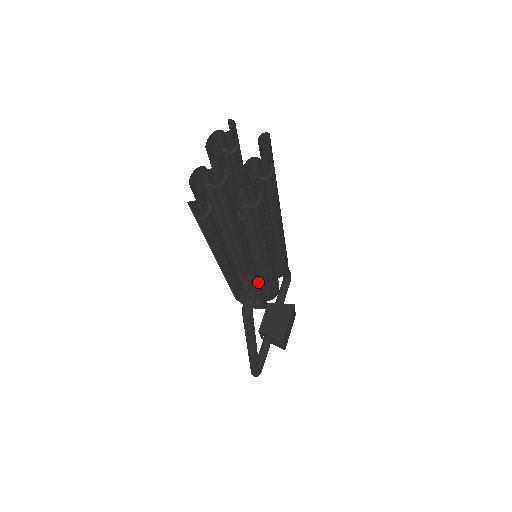
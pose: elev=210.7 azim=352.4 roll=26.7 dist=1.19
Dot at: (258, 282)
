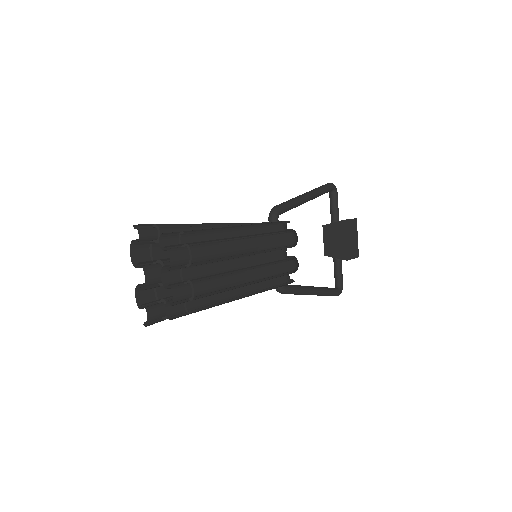
Dot at: (266, 282)
